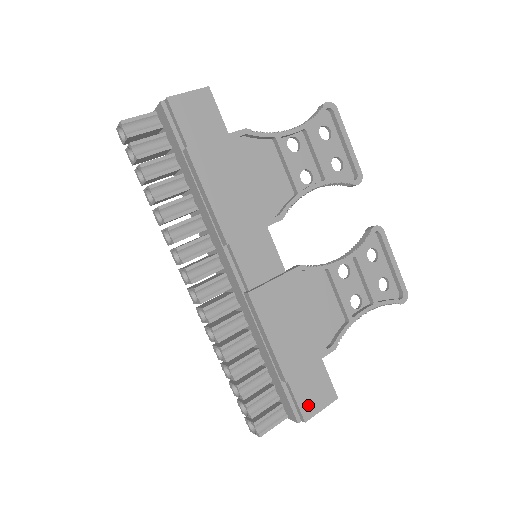
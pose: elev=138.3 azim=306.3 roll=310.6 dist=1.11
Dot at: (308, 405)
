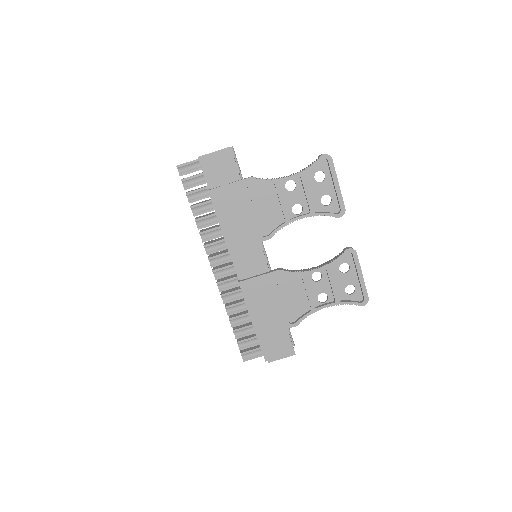
Dot at: (272, 353)
